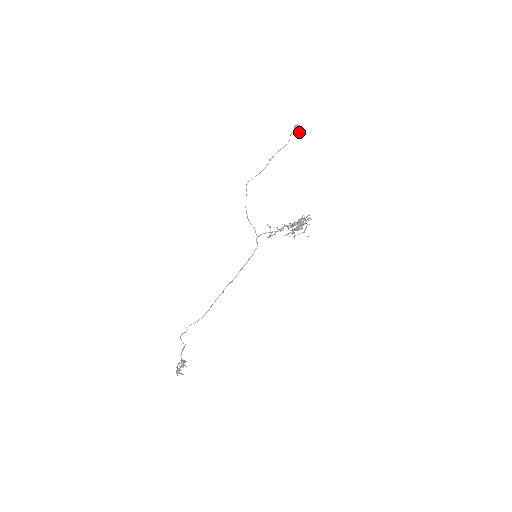
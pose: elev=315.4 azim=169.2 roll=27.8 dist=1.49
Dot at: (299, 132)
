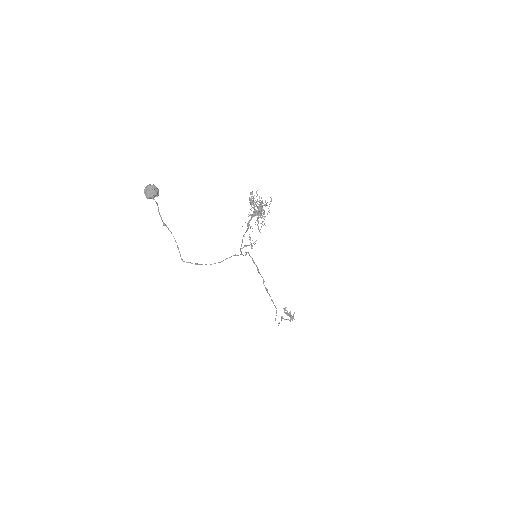
Dot at: (158, 194)
